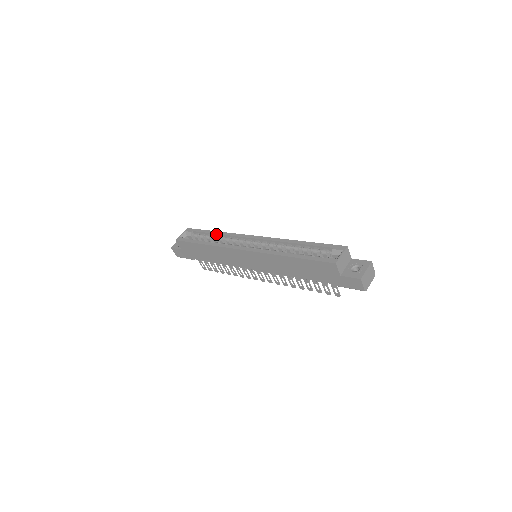
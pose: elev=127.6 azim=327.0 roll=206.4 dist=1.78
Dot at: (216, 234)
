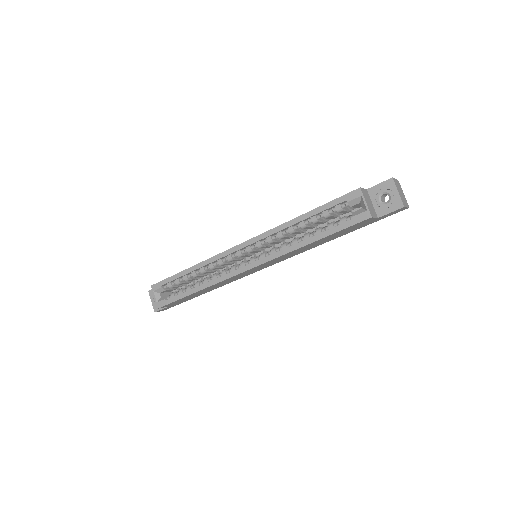
Dot at: (193, 271)
